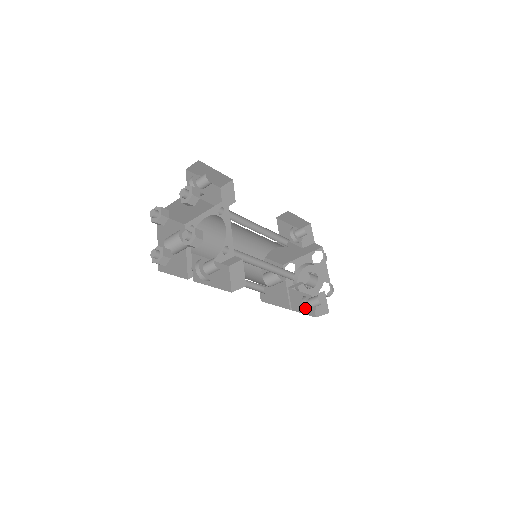
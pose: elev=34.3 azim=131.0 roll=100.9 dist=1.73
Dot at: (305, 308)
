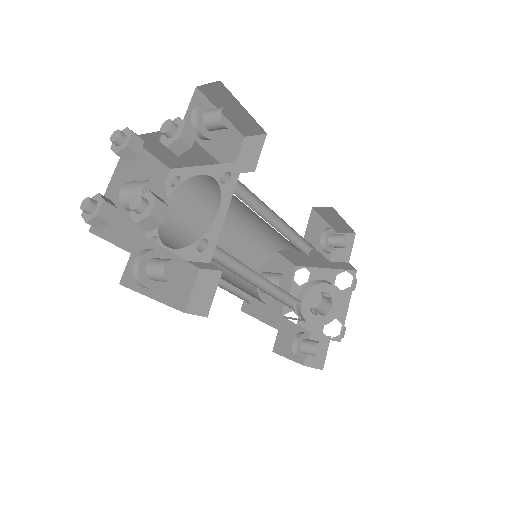
Dot at: (293, 350)
